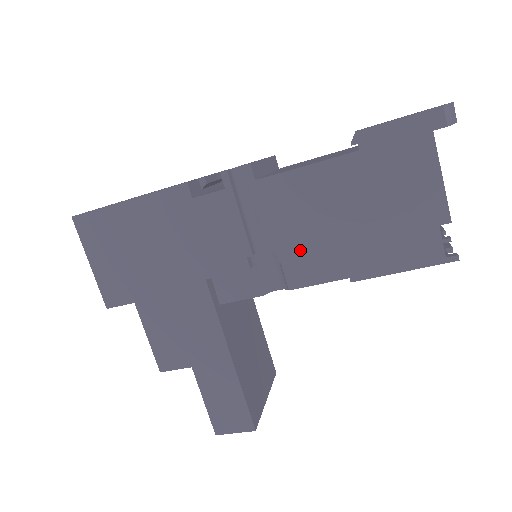
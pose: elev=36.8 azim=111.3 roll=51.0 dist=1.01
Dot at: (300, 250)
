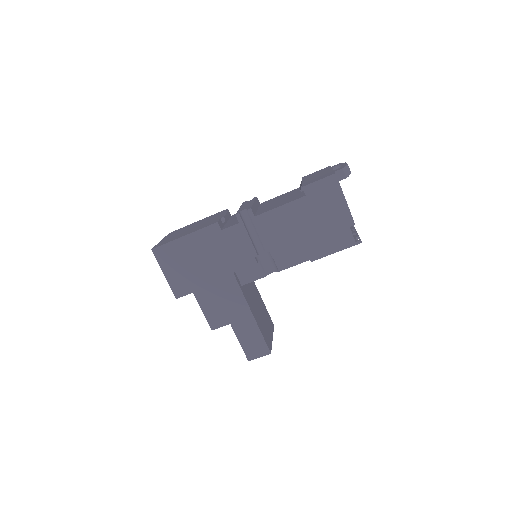
Dot at: (283, 249)
